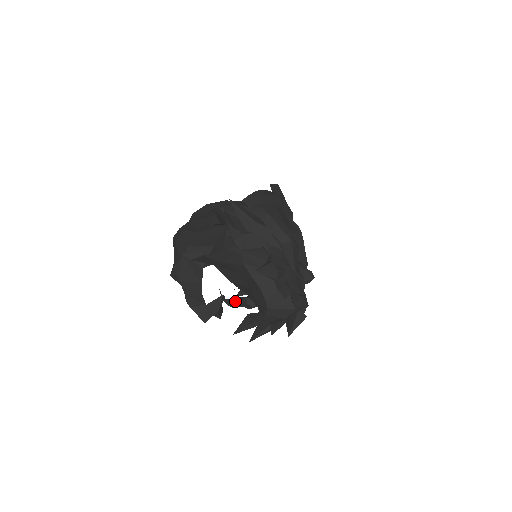
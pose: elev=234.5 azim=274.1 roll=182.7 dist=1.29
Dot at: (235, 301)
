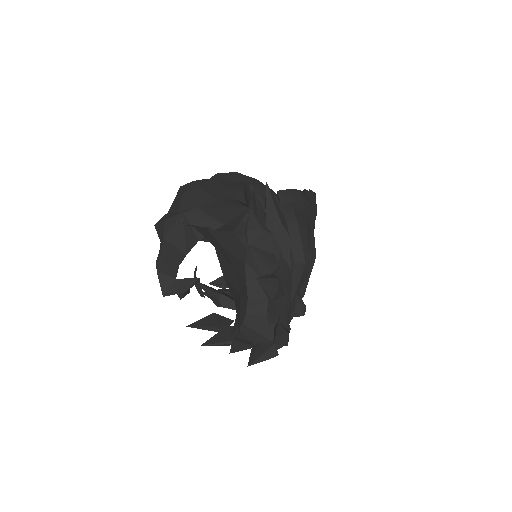
Dot at: (207, 289)
